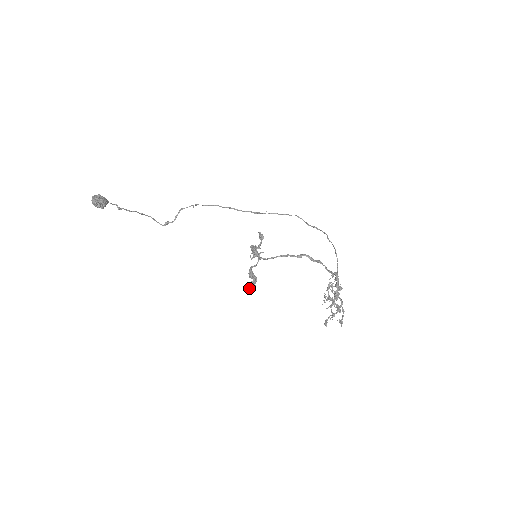
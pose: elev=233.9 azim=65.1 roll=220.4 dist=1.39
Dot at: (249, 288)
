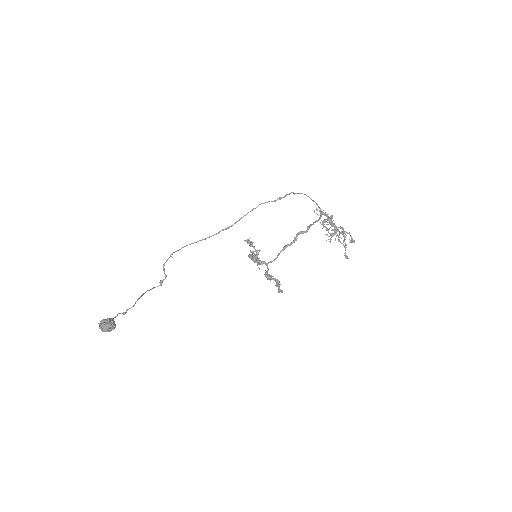
Dot at: (278, 290)
